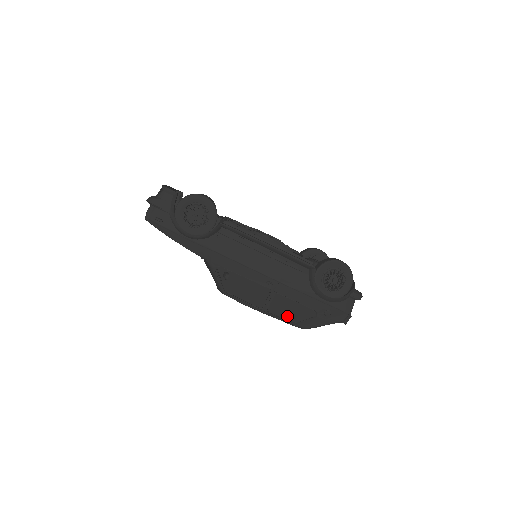
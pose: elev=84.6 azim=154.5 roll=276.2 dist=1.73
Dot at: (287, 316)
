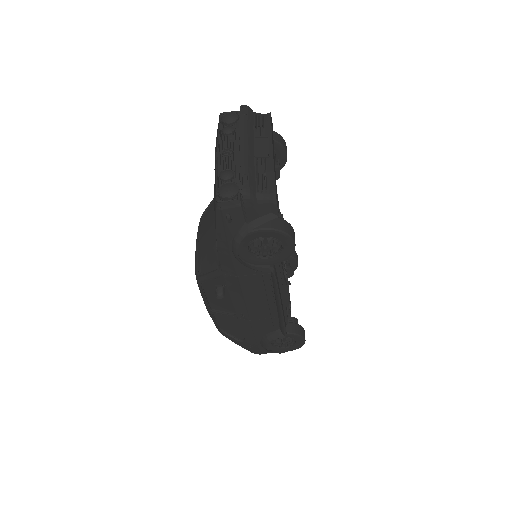
Dot at: (222, 324)
